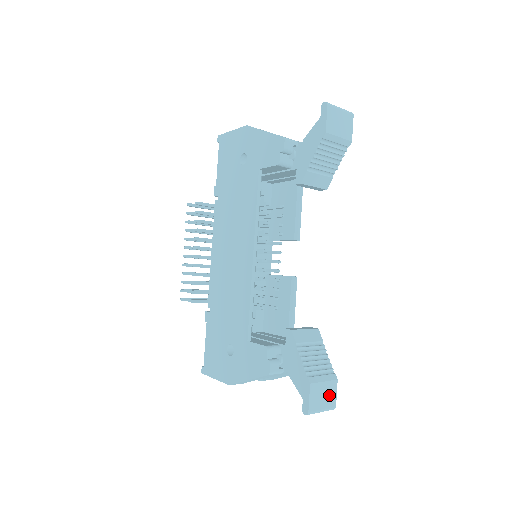
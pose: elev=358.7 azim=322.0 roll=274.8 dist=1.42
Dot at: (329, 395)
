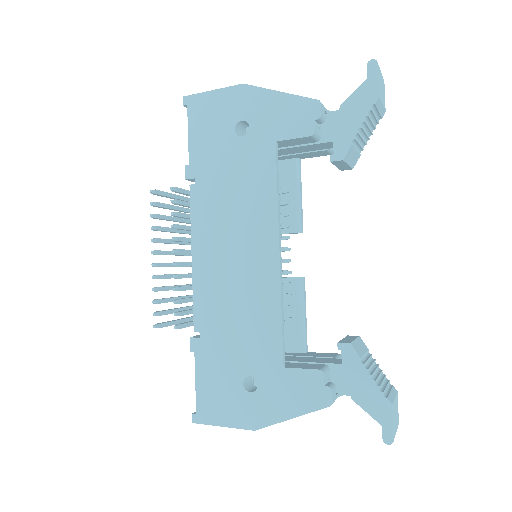
Dot at: (397, 412)
